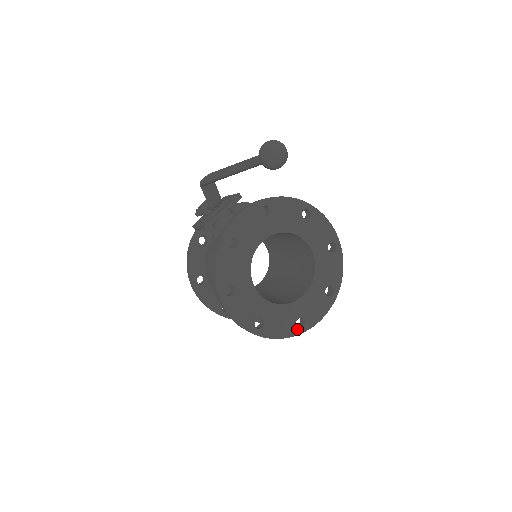
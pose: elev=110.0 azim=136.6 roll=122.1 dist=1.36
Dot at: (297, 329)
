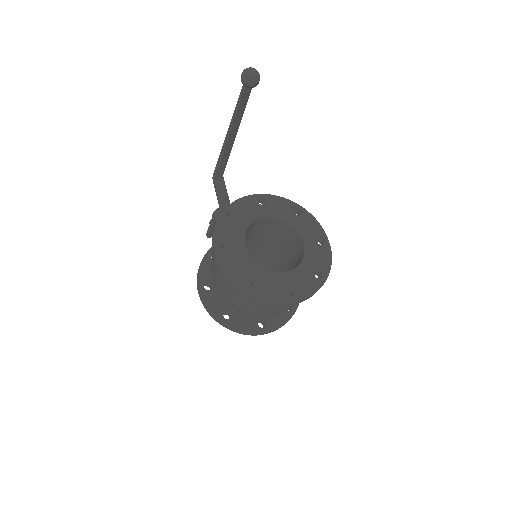
Dot at: (285, 297)
